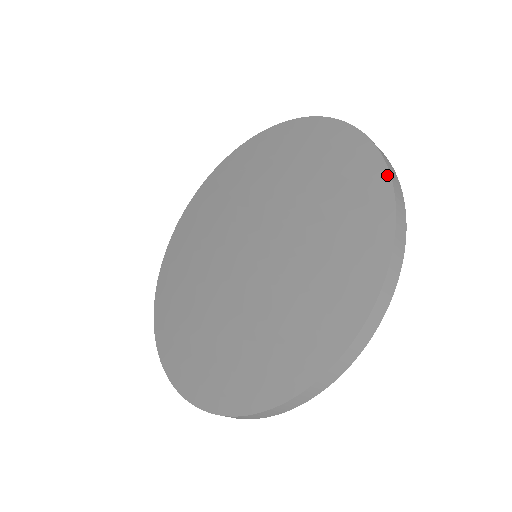
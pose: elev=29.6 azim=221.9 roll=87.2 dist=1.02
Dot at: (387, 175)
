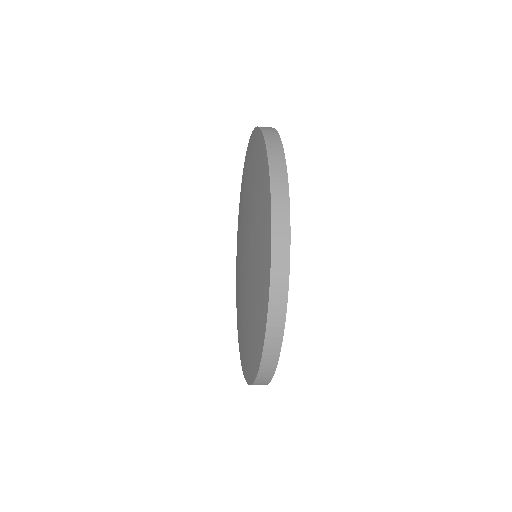
Dot at: (265, 322)
